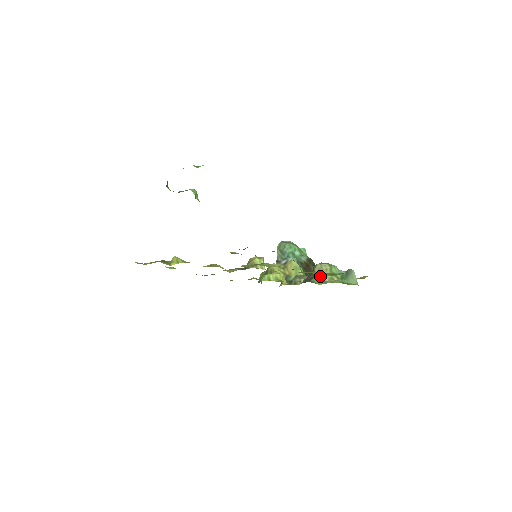
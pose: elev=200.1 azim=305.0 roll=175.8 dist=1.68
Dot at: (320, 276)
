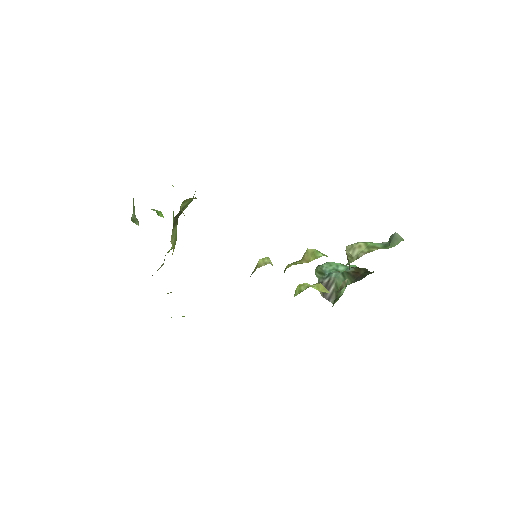
Dot at: (354, 256)
